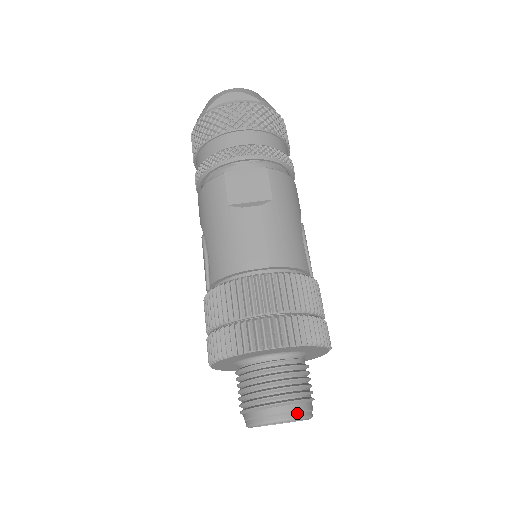
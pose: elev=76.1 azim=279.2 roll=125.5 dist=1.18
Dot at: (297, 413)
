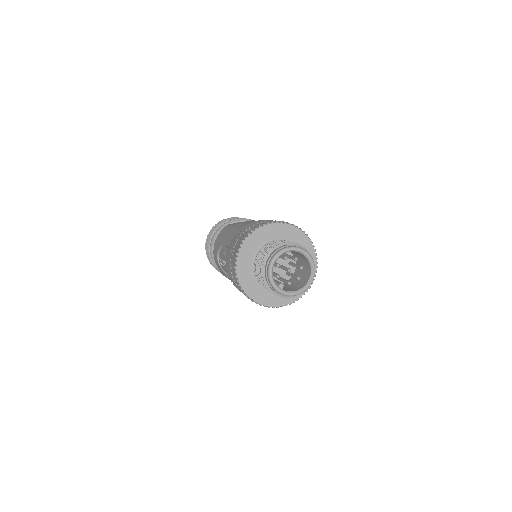
Dot at: (300, 248)
